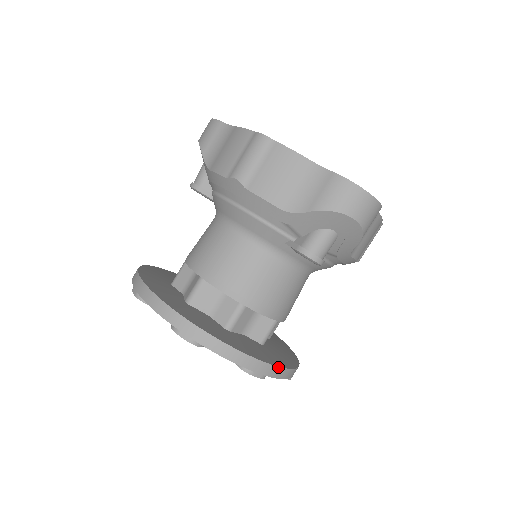
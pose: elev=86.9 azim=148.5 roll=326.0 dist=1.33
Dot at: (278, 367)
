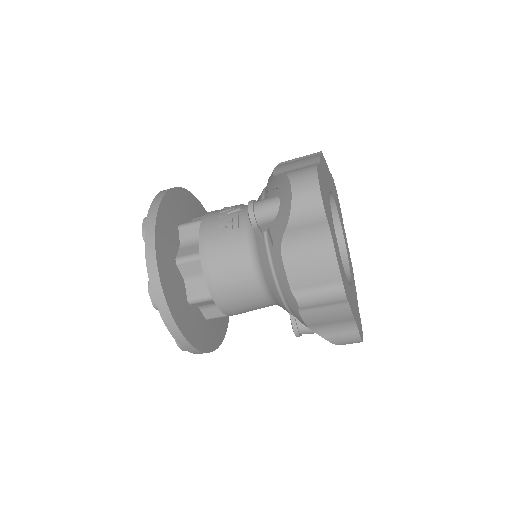
Dot at: (224, 337)
